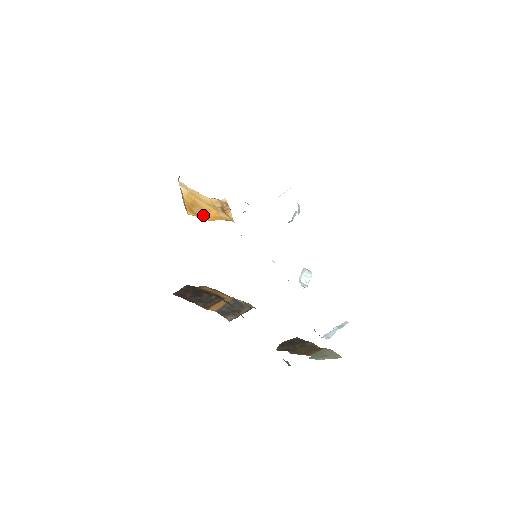
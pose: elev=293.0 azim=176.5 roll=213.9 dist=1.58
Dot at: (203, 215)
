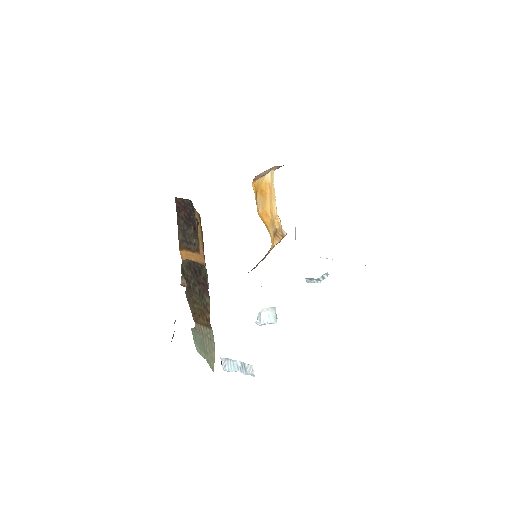
Dot at: (260, 208)
